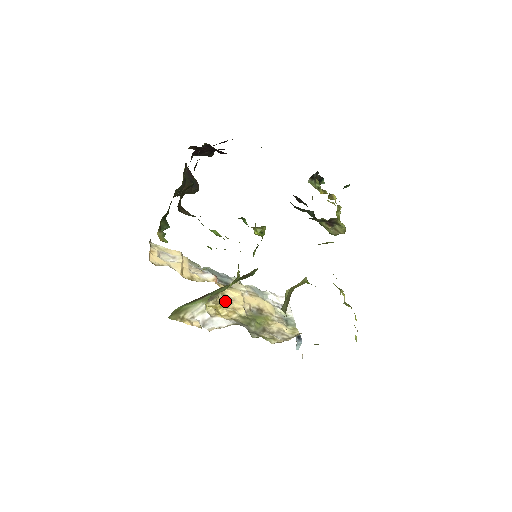
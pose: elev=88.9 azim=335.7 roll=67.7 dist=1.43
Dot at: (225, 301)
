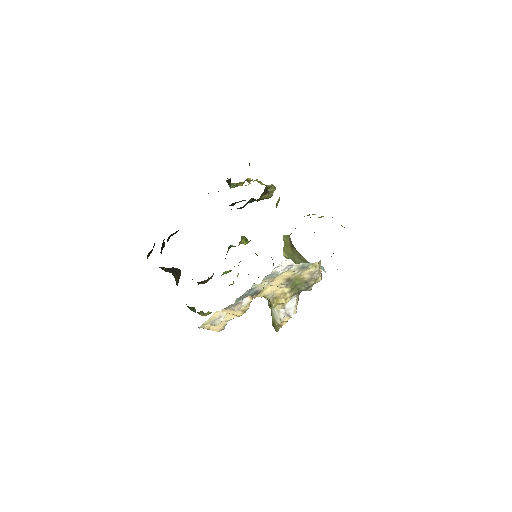
Dot at: (273, 297)
